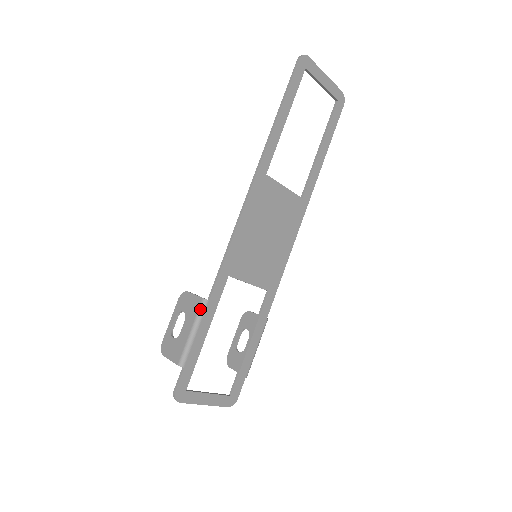
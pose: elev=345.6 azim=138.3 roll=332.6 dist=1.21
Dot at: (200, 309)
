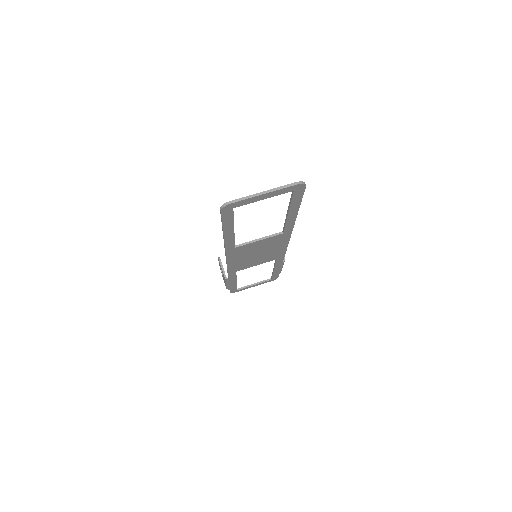
Dot at: (225, 280)
